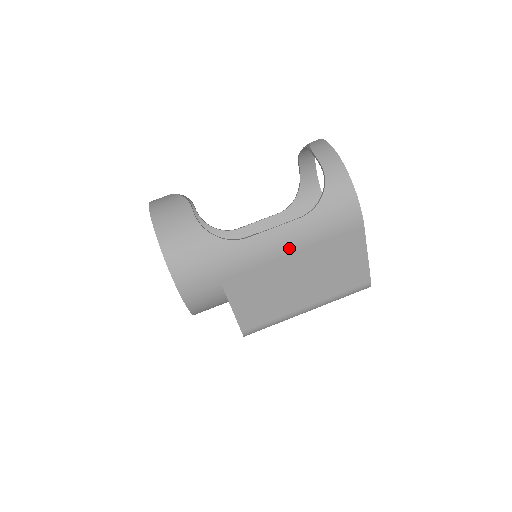
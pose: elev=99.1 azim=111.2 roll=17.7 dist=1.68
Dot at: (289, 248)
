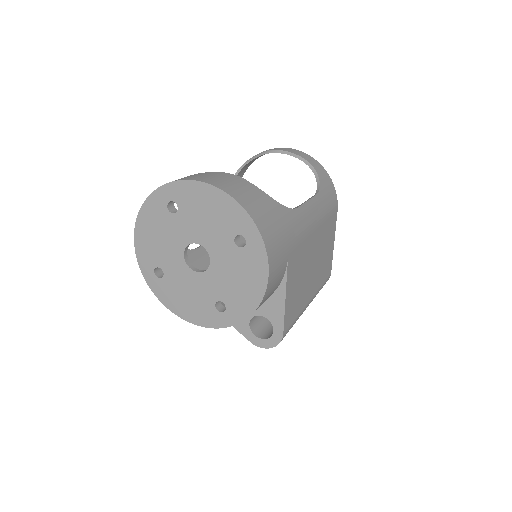
Dot at: (316, 224)
